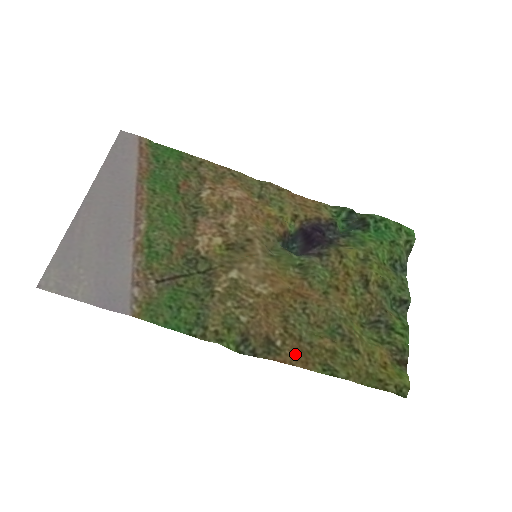
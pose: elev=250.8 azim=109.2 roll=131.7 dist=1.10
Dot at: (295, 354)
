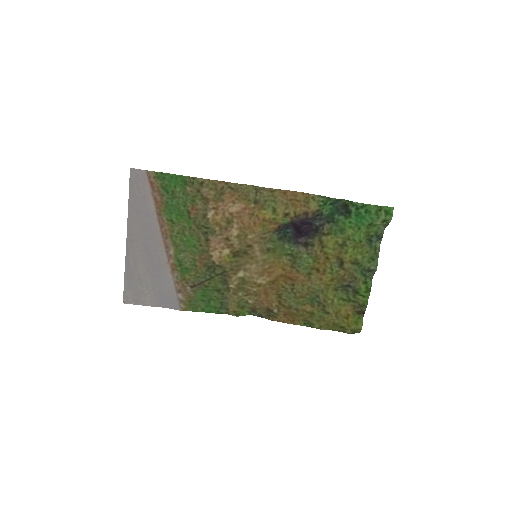
Dot at: (286, 316)
